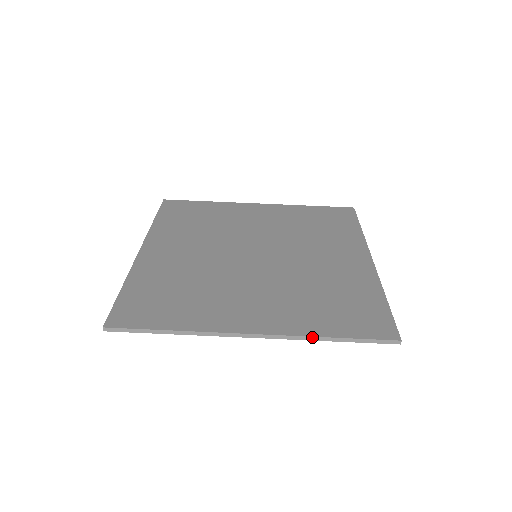
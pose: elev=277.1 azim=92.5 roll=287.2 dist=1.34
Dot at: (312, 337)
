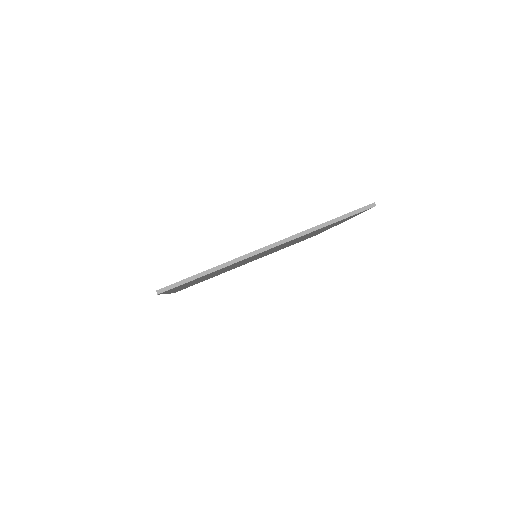
Dot at: (313, 228)
